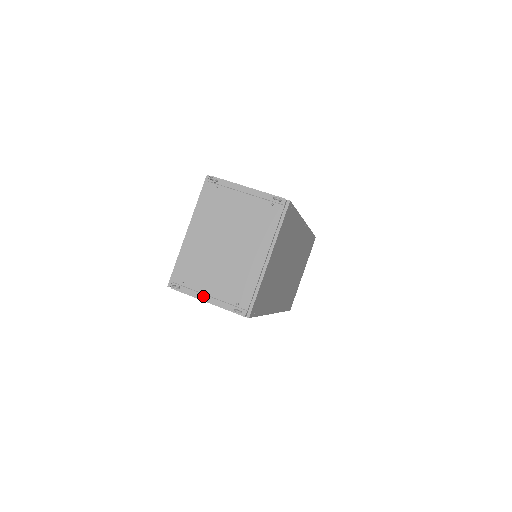
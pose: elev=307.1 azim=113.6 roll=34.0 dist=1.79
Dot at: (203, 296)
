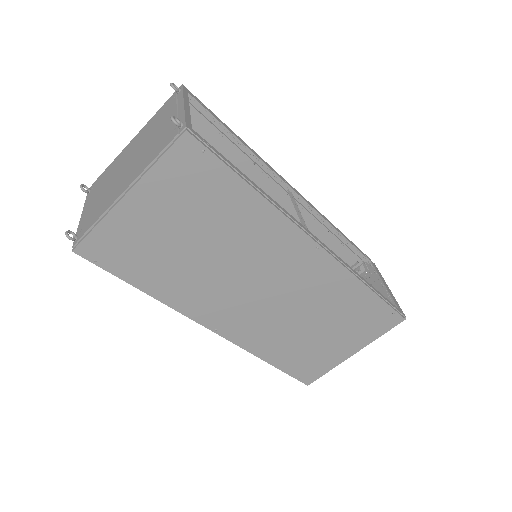
Dot at: (85, 209)
